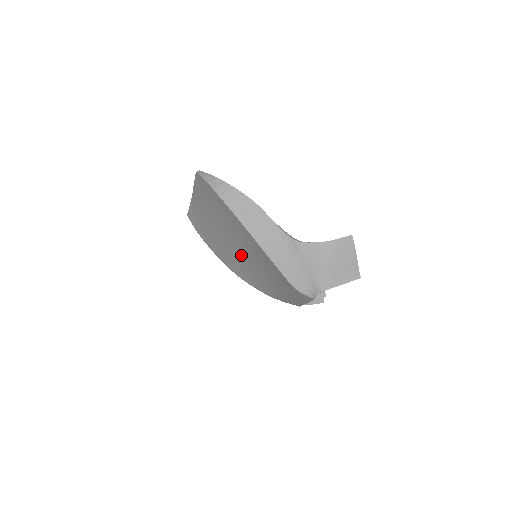
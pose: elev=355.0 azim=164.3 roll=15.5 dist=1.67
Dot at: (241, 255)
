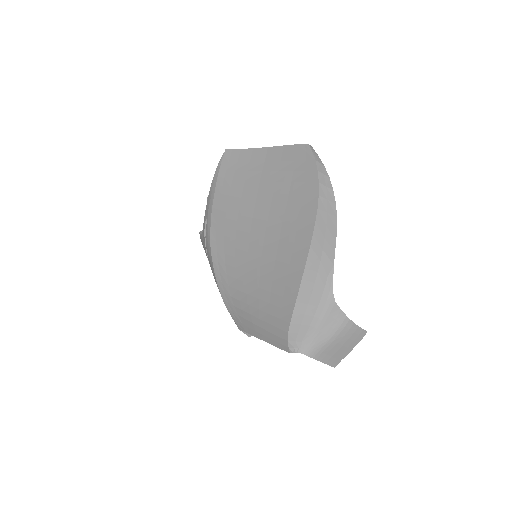
Dot at: (252, 246)
